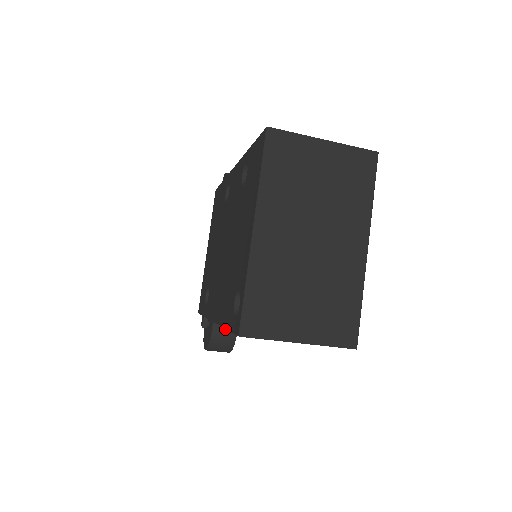
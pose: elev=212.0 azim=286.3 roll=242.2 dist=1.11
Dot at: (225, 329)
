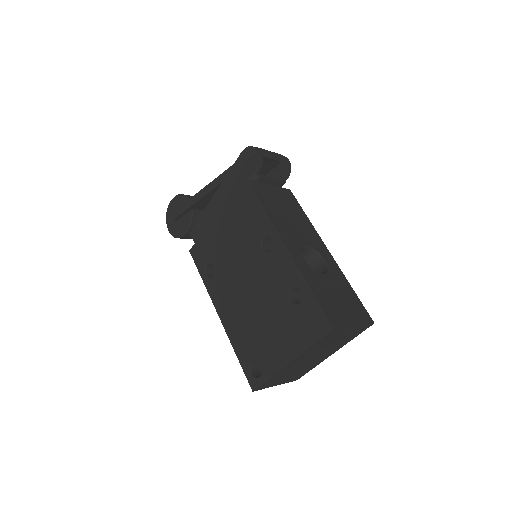
Dot at: occluded
